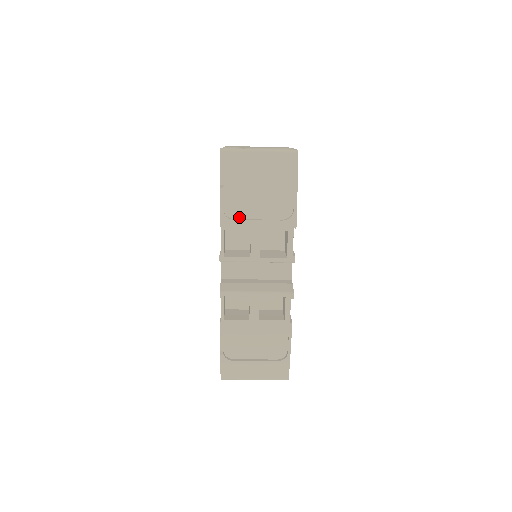
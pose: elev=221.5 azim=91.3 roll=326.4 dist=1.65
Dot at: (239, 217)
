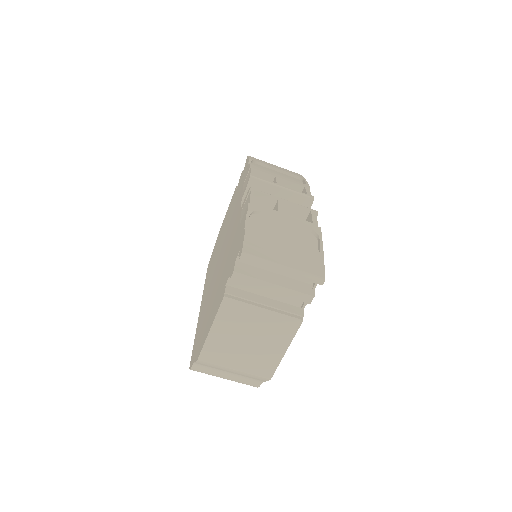
Dot at: occluded
